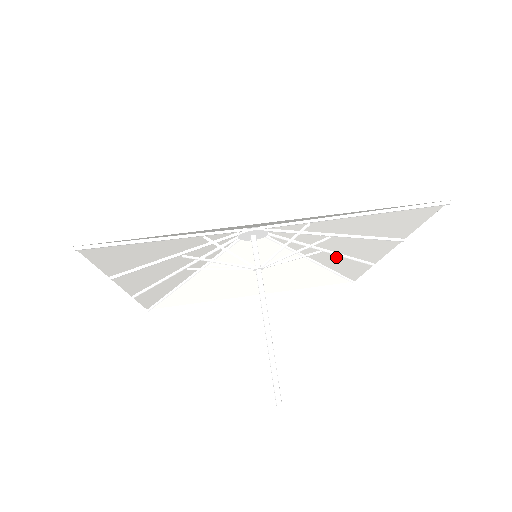
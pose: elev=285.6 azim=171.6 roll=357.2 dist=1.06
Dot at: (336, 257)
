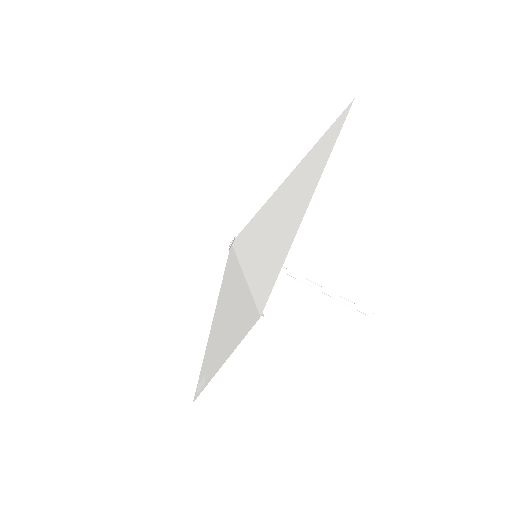
Dot at: occluded
